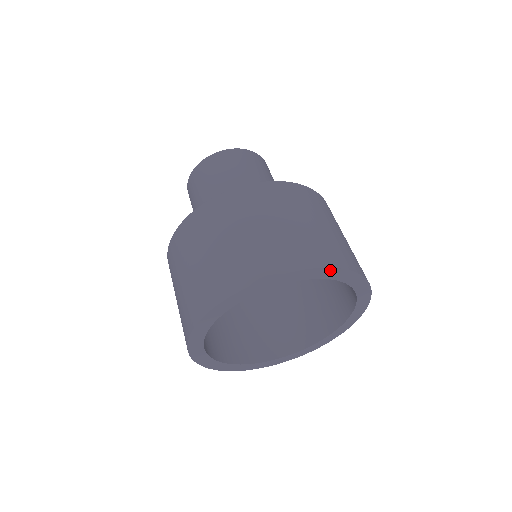
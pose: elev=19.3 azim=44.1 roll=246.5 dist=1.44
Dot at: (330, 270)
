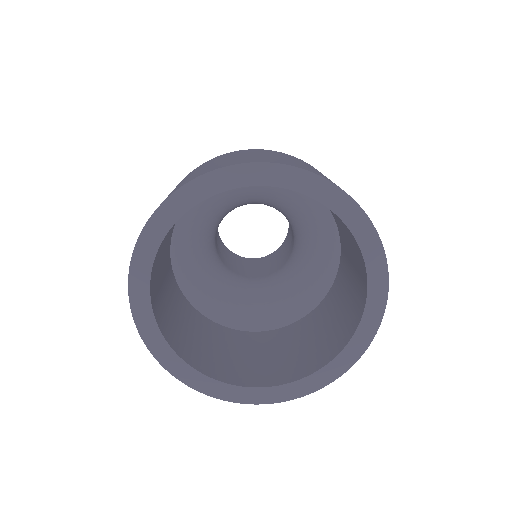
Dot at: (220, 174)
